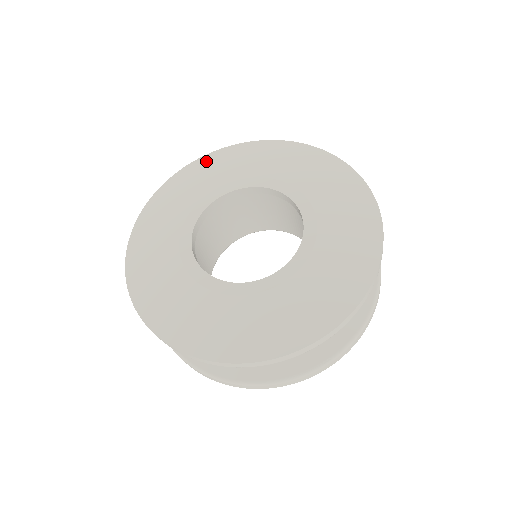
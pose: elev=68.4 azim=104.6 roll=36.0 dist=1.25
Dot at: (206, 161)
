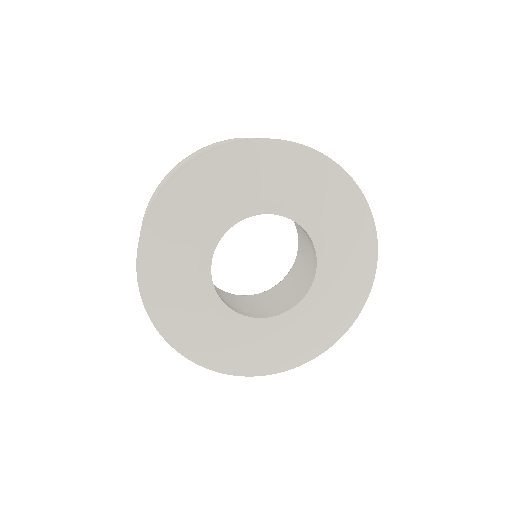
Dot at: (264, 150)
